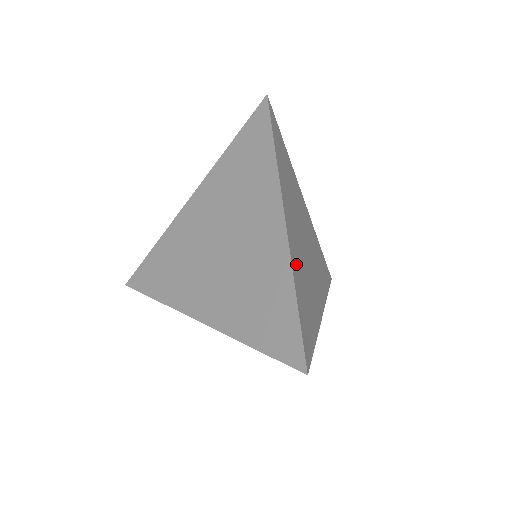
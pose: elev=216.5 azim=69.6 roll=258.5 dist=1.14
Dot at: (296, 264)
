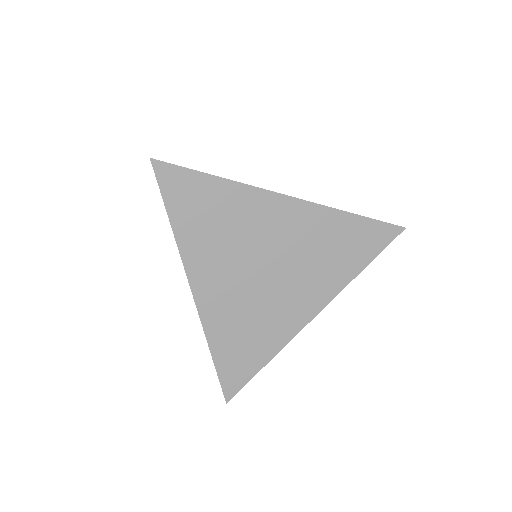
Dot at: (219, 319)
